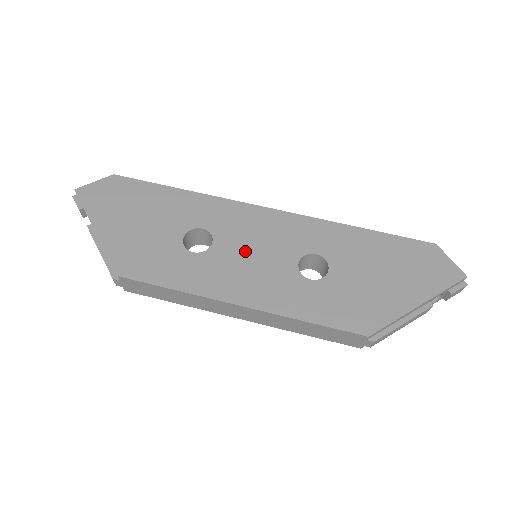
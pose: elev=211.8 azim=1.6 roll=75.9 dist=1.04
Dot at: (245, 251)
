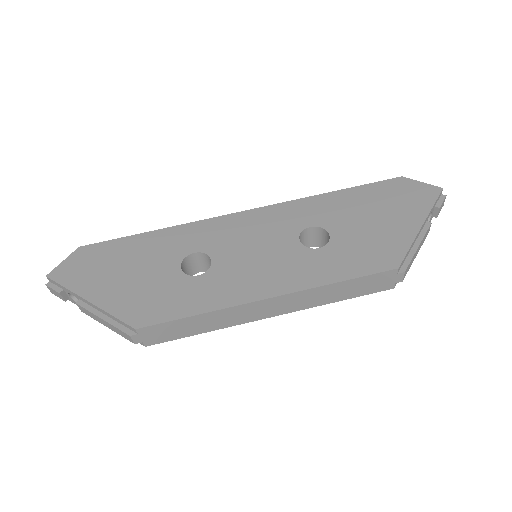
Dot at: (246, 253)
